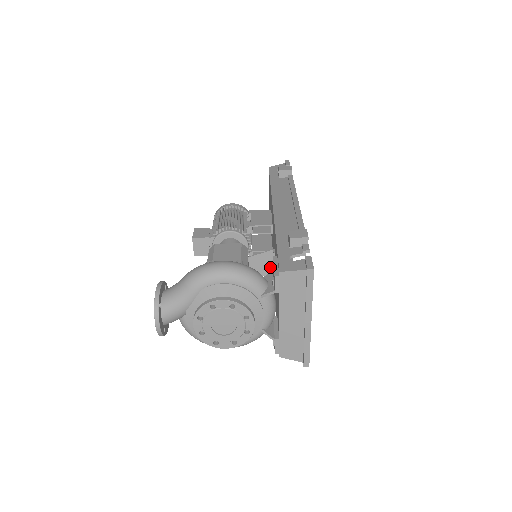
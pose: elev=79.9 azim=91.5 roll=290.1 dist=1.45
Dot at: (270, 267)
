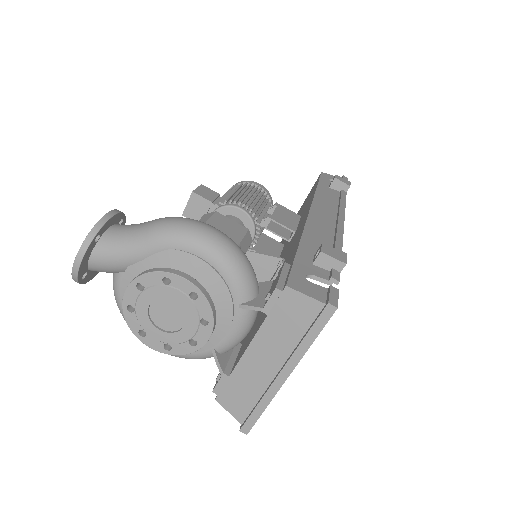
Dot at: (266, 278)
